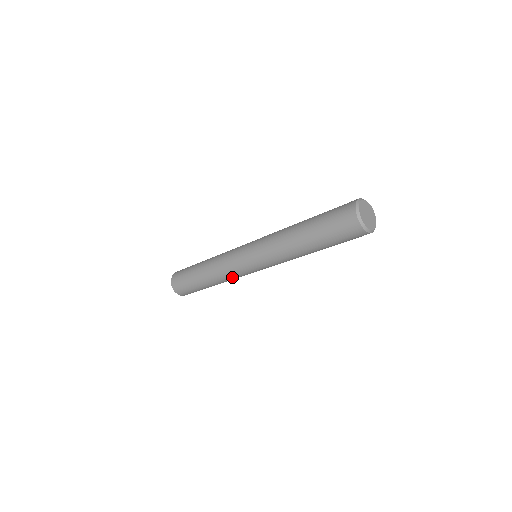
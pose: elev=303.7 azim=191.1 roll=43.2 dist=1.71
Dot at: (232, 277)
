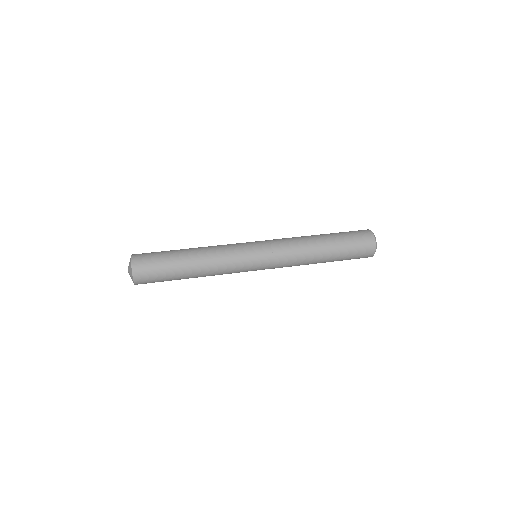
Dot at: occluded
